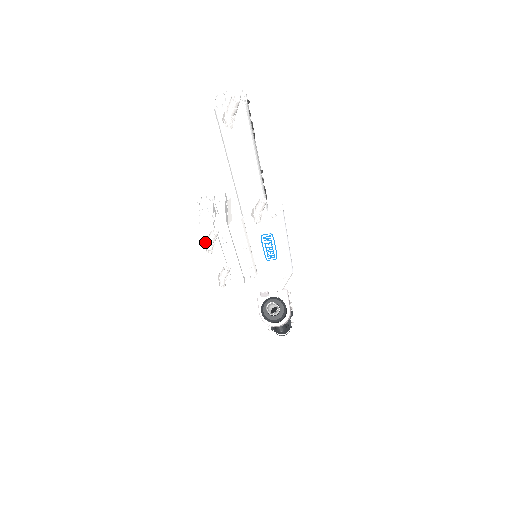
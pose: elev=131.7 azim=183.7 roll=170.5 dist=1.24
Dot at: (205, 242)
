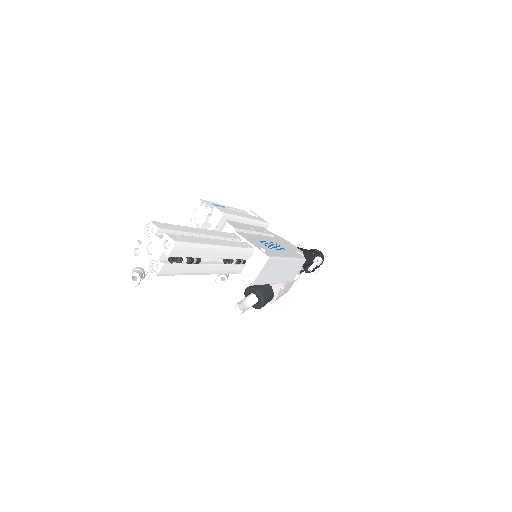
Dot at: occluded
